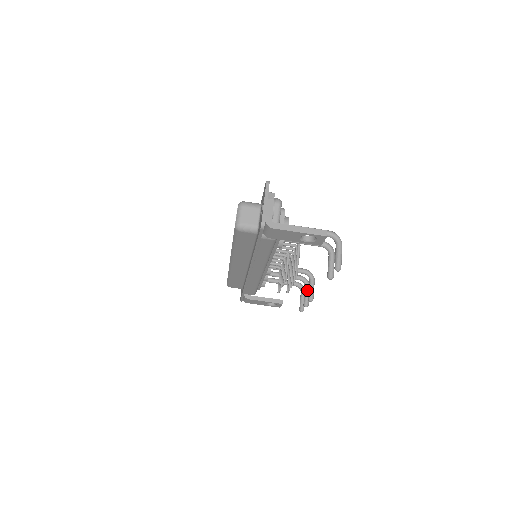
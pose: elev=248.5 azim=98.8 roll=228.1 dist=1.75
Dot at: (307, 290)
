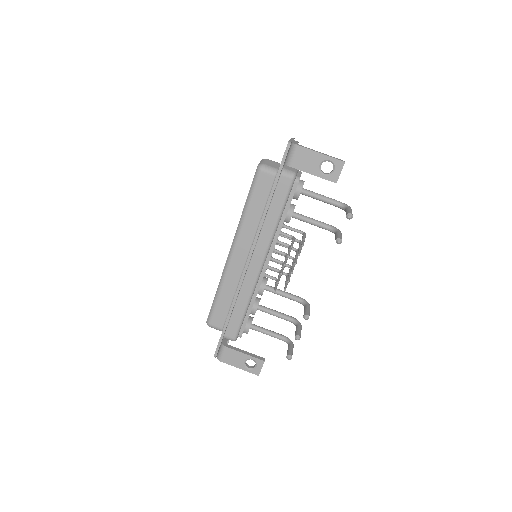
Dot at: (299, 326)
